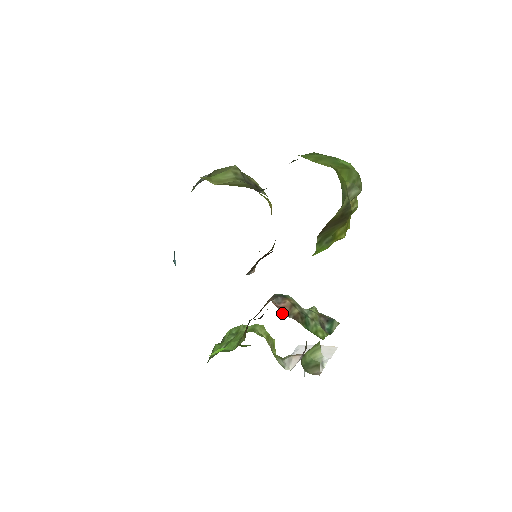
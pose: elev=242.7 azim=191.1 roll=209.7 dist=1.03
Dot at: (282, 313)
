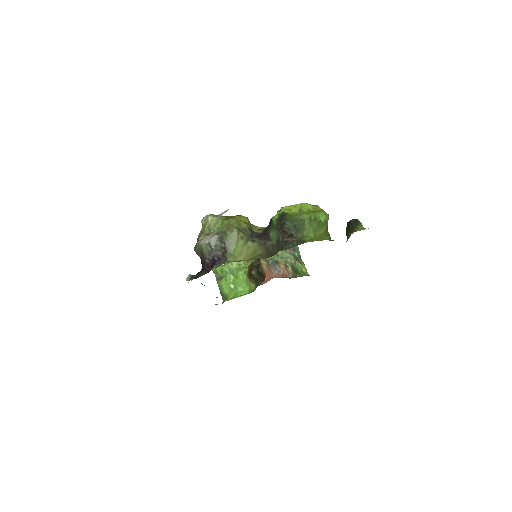
Dot at: occluded
